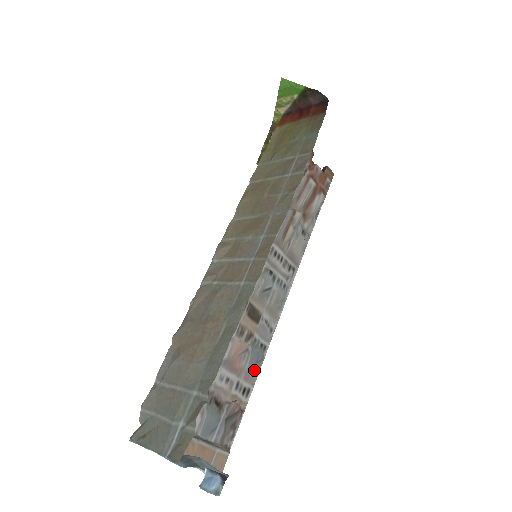
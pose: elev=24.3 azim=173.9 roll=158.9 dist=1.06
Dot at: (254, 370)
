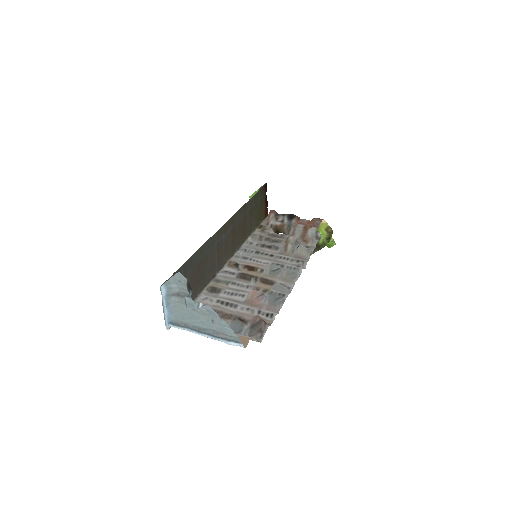
Dot at: (275, 305)
